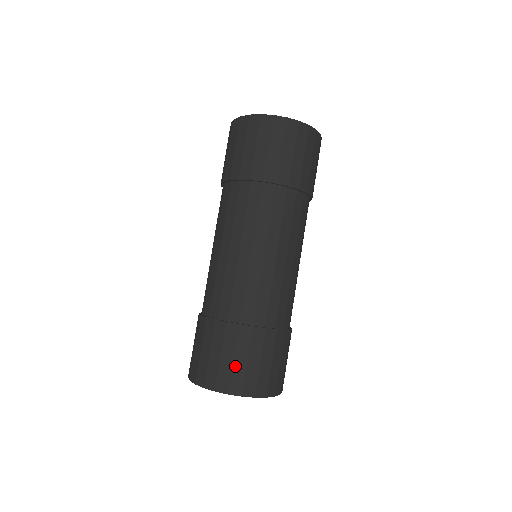
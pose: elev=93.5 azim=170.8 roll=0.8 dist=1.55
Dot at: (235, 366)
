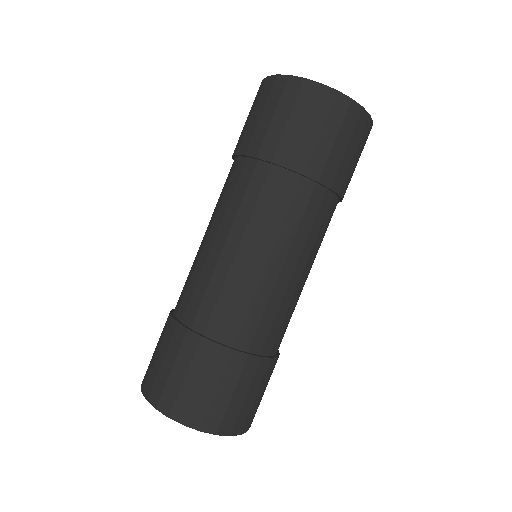
Dot at: (232, 403)
